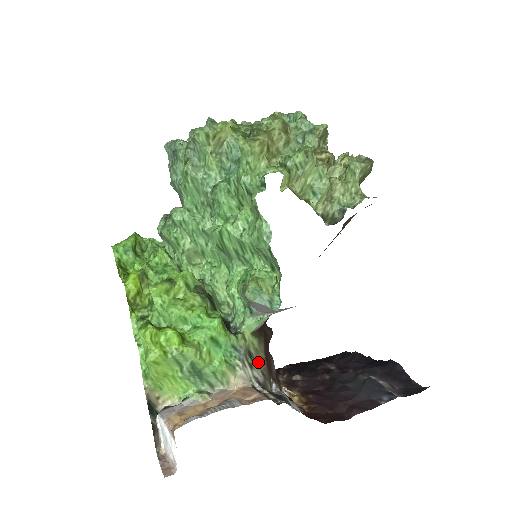
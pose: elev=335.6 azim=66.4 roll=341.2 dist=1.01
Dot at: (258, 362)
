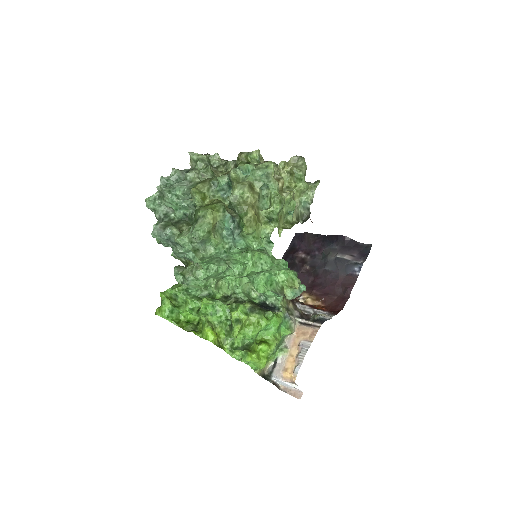
Dot at: (290, 307)
